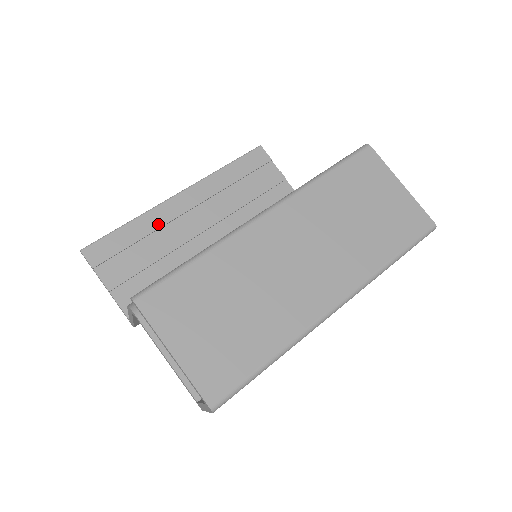
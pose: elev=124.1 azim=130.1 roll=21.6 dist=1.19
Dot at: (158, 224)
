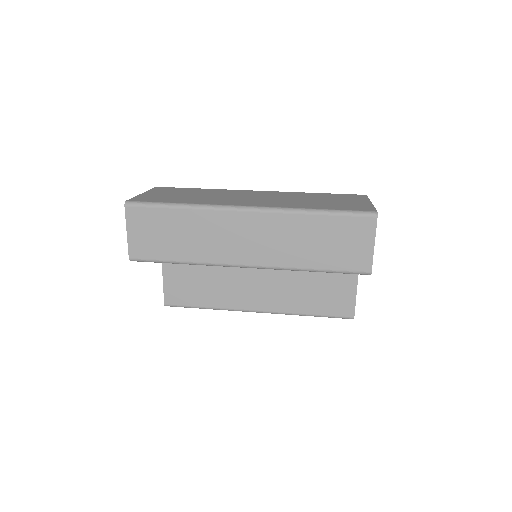
Dot at: occluded
